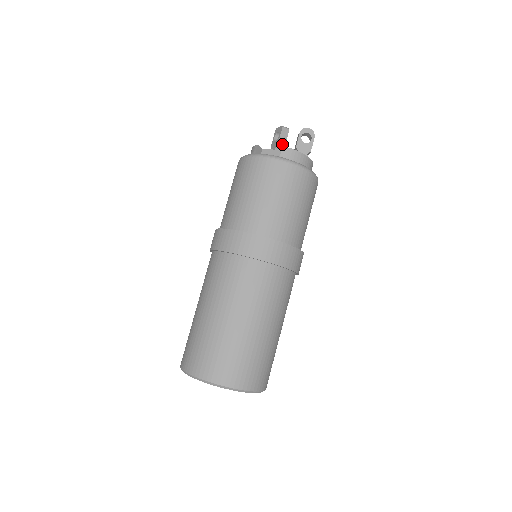
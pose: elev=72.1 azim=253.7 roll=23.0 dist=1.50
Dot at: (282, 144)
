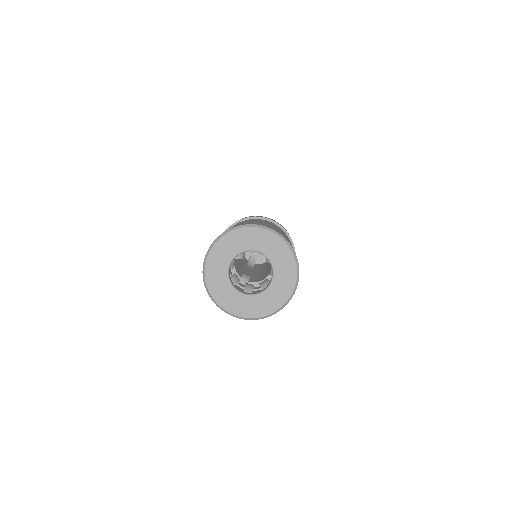
Dot at: occluded
